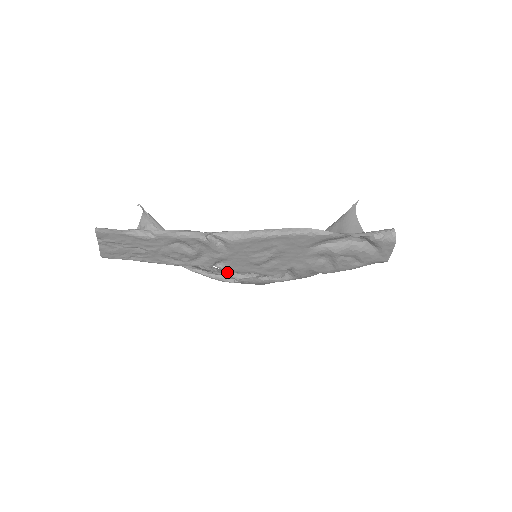
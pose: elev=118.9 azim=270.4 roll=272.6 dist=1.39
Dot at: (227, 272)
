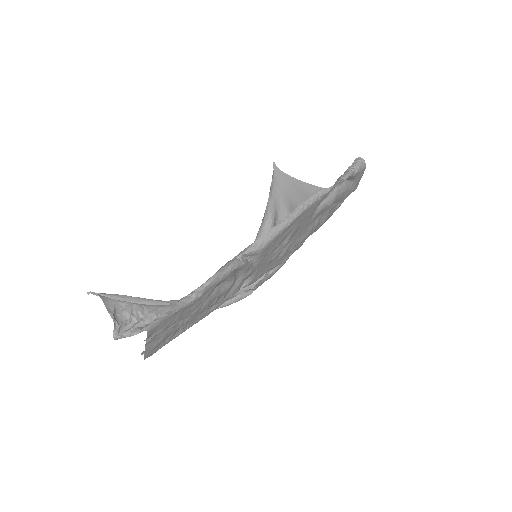
Dot at: occluded
